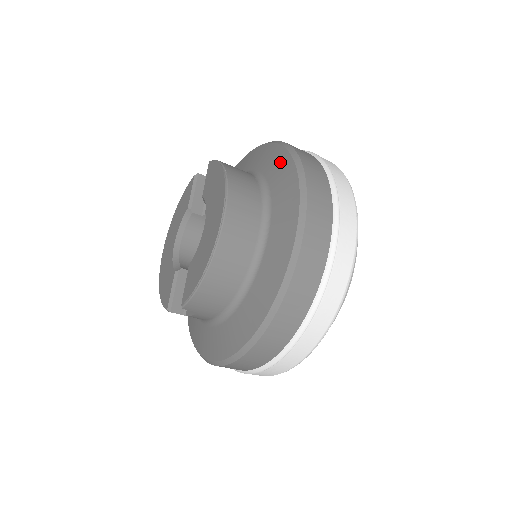
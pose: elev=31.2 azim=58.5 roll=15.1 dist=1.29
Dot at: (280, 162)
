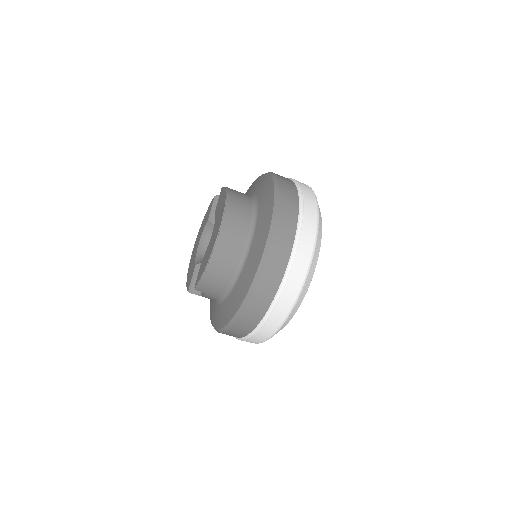
Dot at: (267, 189)
